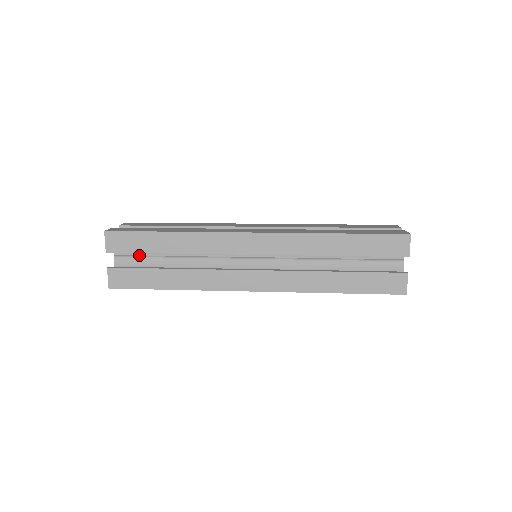
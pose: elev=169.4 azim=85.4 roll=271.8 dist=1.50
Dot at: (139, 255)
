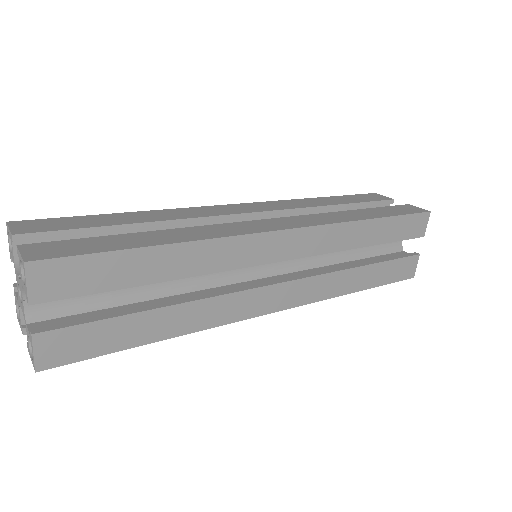
Dot at: occluded
